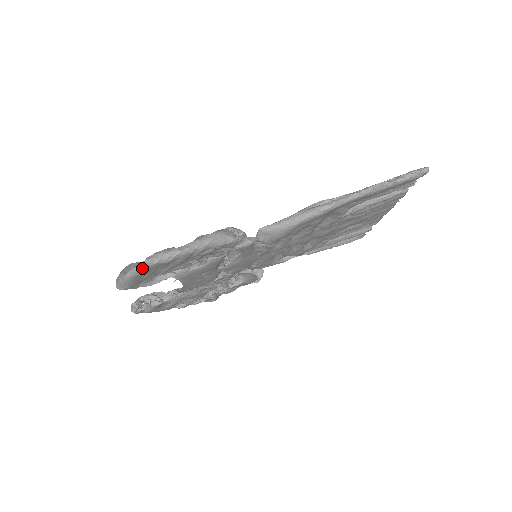
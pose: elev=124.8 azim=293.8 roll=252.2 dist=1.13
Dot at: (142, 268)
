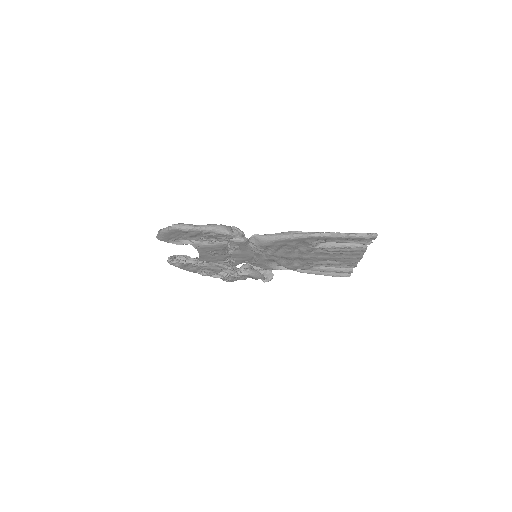
Dot at: (170, 229)
